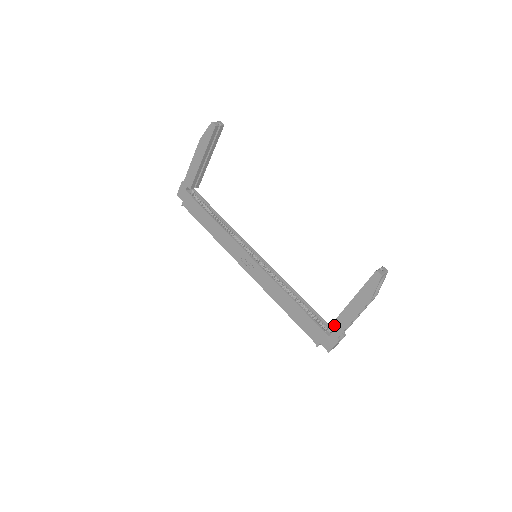
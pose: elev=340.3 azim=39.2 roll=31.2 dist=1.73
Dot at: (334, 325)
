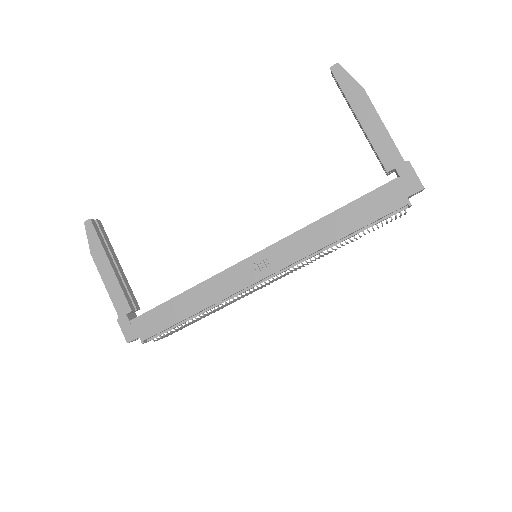
Dot at: (384, 160)
